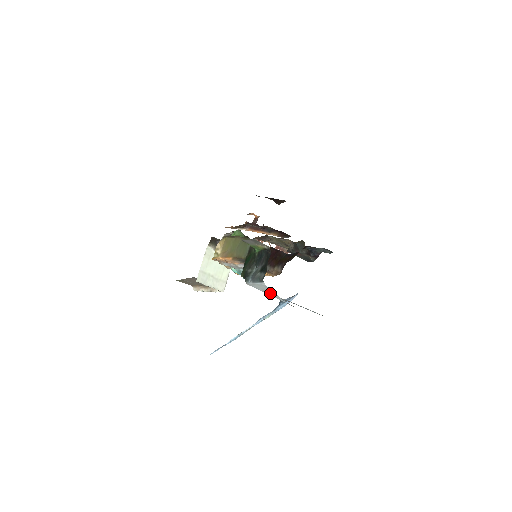
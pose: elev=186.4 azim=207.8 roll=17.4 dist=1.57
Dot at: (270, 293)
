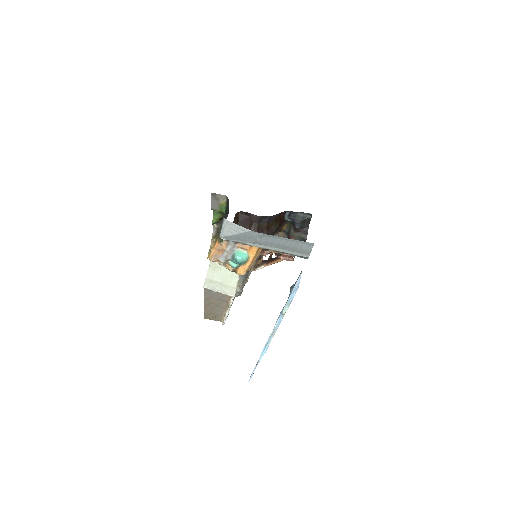
Dot at: (236, 230)
